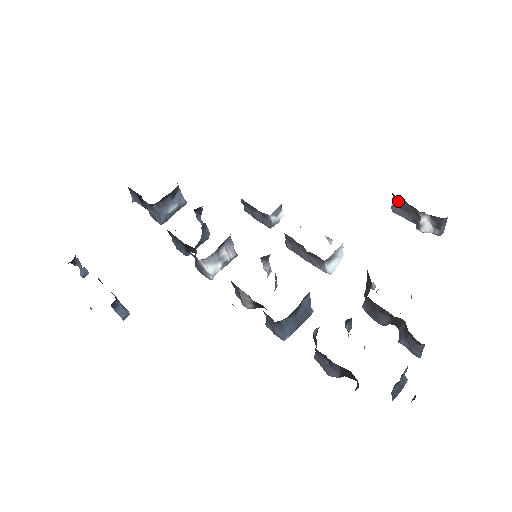
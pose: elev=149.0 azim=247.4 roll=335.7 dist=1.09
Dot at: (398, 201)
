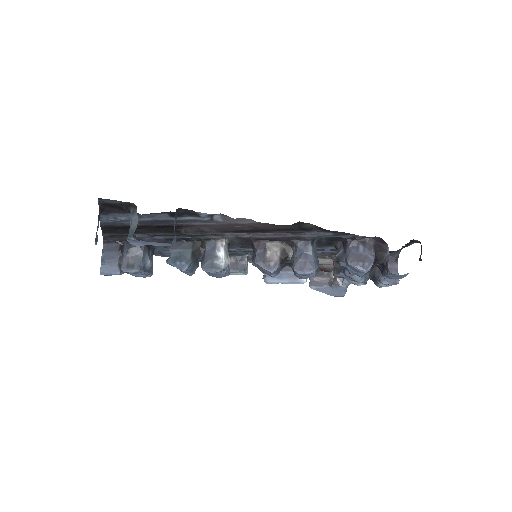
Dot at: occluded
